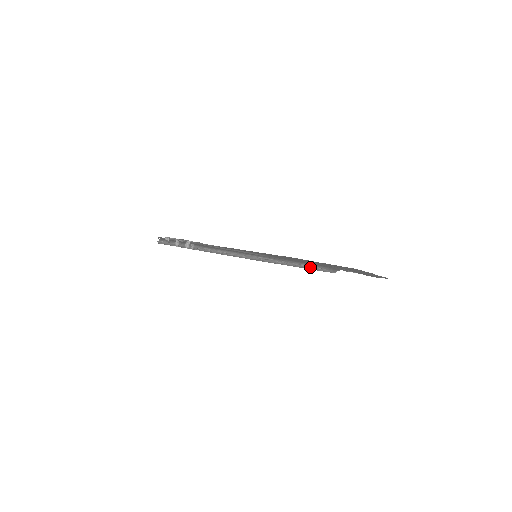
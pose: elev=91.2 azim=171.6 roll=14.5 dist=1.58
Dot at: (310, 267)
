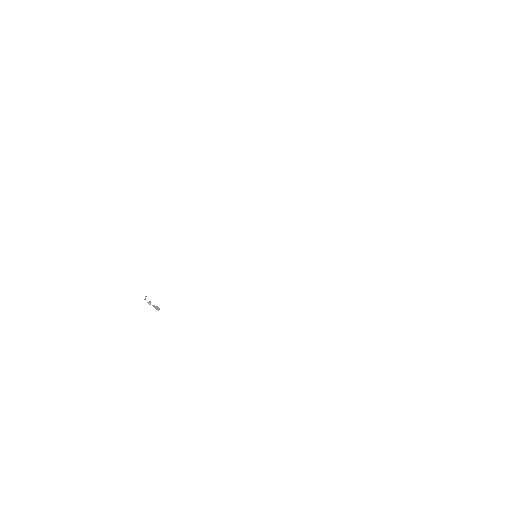
Dot at: occluded
